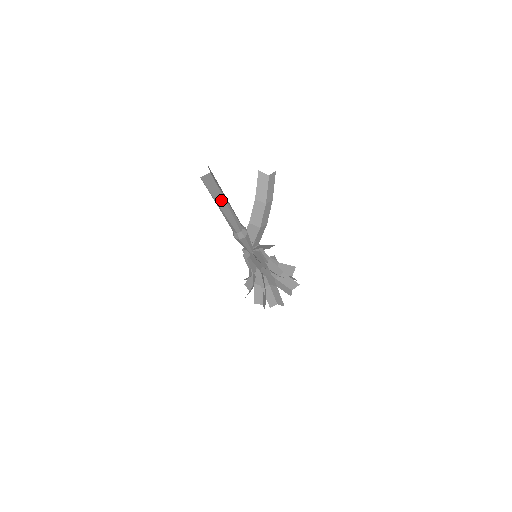
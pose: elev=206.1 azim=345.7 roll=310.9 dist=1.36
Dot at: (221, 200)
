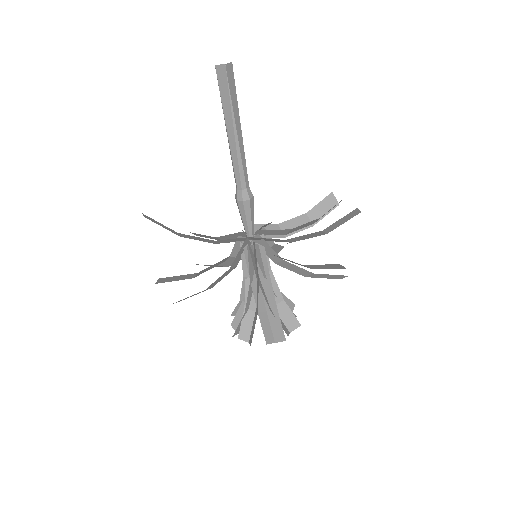
Dot at: (230, 119)
